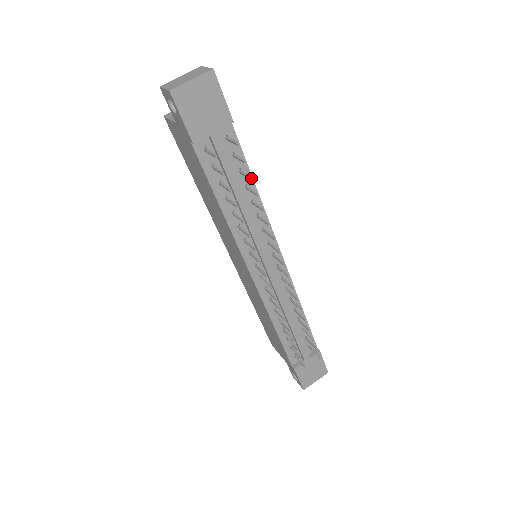
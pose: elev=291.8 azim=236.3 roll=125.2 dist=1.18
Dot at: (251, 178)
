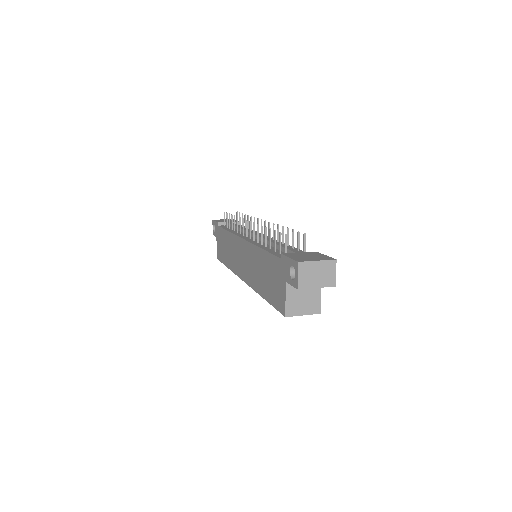
Dot at: (242, 214)
